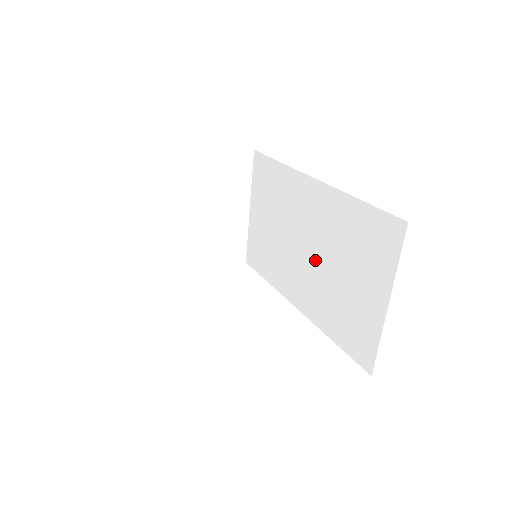
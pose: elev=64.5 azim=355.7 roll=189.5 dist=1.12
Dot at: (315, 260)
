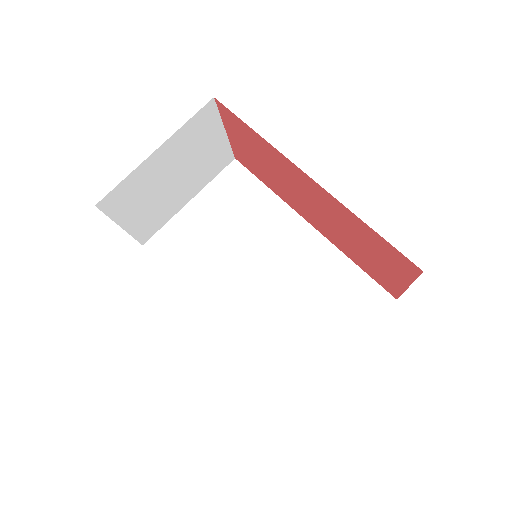
Dot at: (272, 287)
